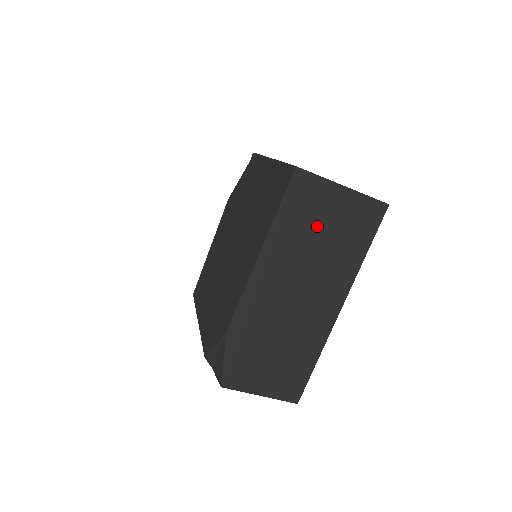
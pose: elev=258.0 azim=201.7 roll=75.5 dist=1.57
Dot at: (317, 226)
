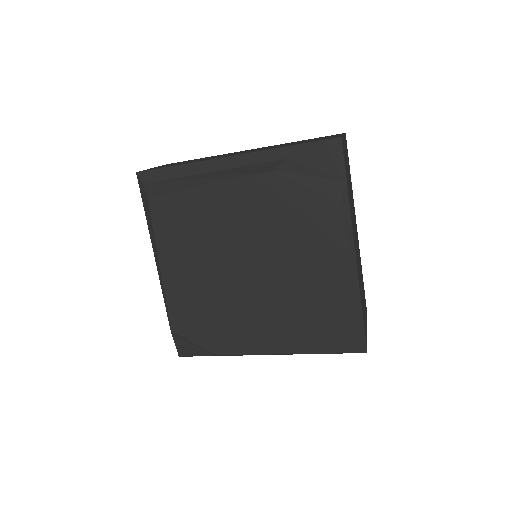
Dot at: occluded
